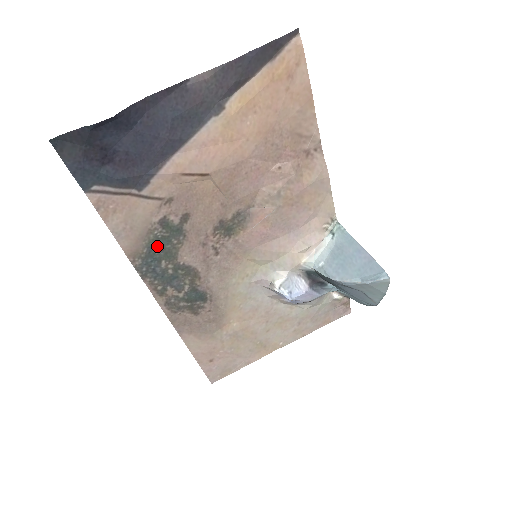
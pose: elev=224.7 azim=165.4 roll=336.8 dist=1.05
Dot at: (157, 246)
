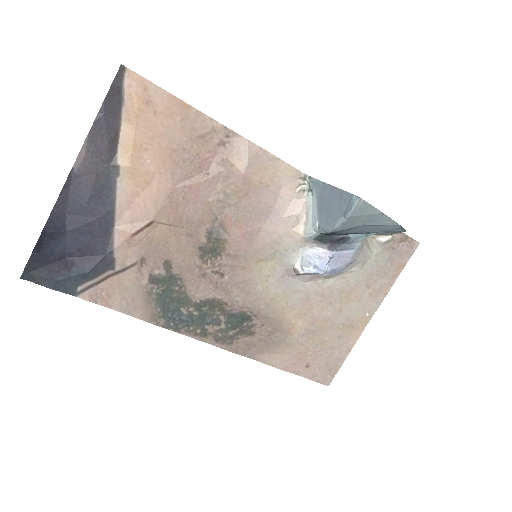
Dot at: (166, 300)
